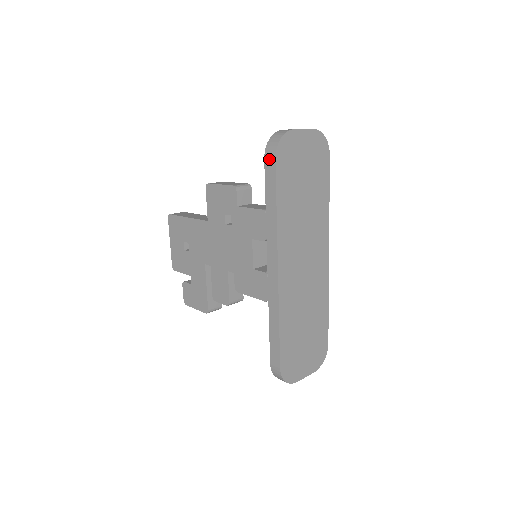
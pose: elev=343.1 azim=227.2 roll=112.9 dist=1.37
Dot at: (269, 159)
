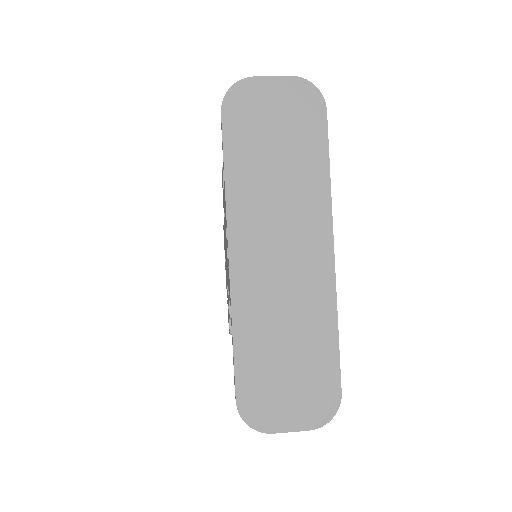
Dot at: occluded
